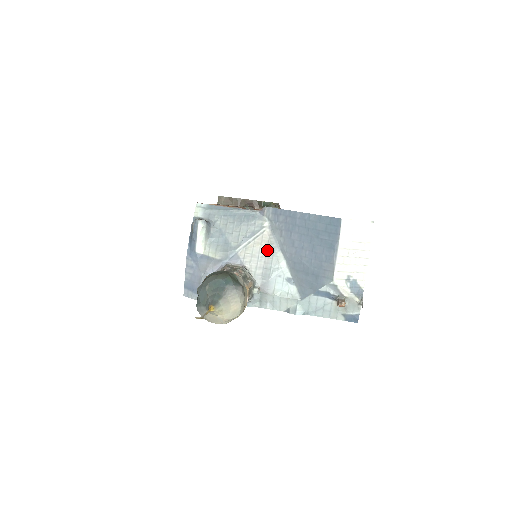
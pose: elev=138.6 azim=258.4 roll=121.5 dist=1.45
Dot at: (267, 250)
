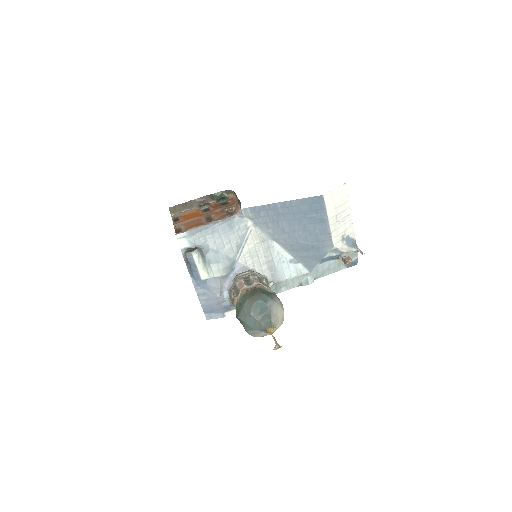
Dot at: (262, 246)
